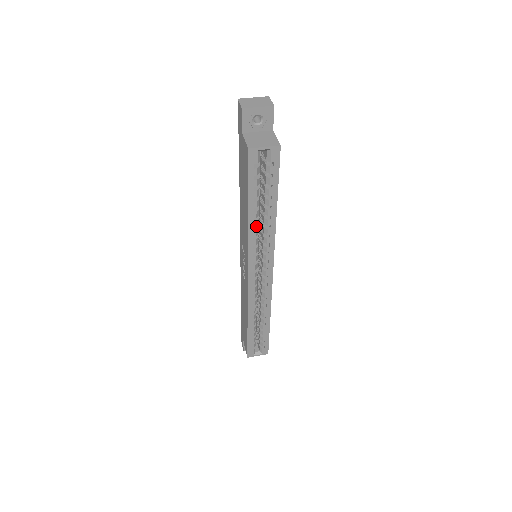
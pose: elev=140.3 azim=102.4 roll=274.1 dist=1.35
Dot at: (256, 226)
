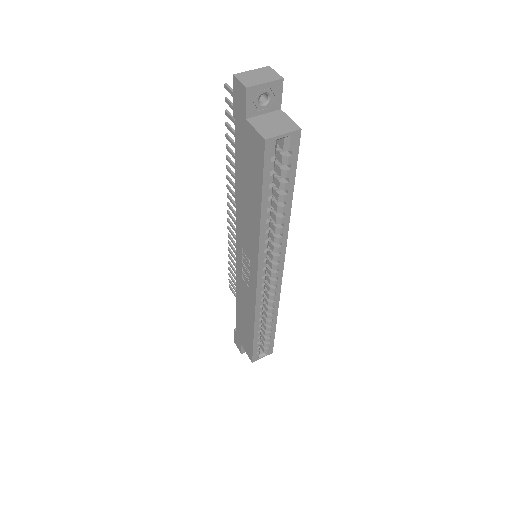
Dot at: (268, 228)
